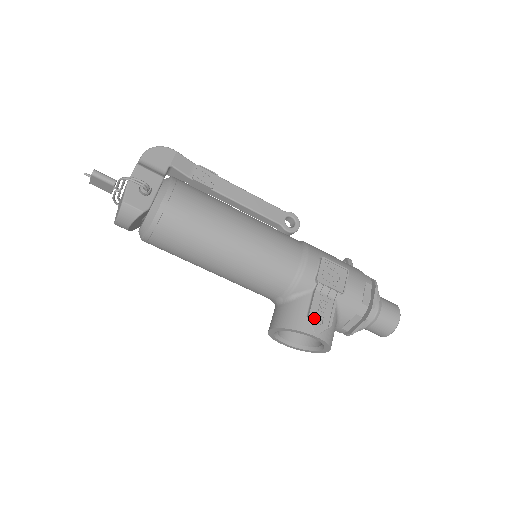
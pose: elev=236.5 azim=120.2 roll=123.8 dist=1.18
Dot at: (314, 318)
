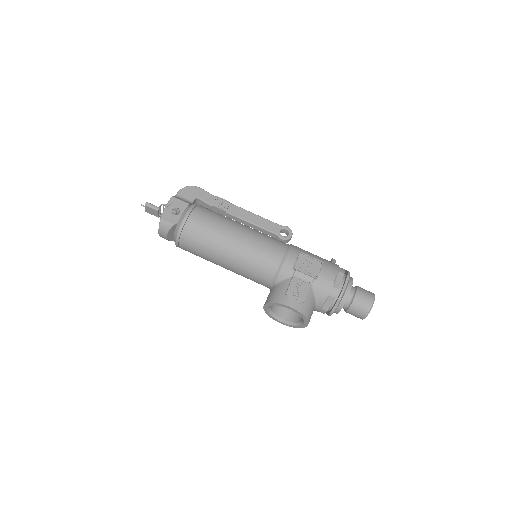
Dot at: (291, 295)
